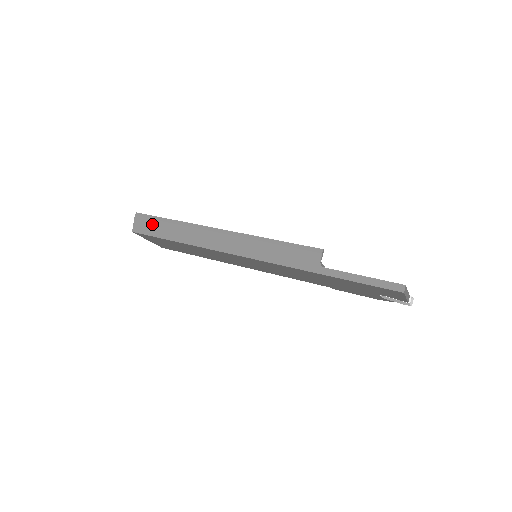
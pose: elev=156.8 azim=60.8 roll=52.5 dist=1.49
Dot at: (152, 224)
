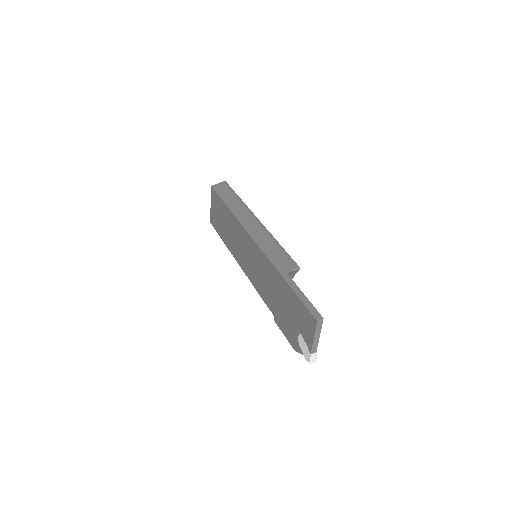
Dot at: (226, 190)
